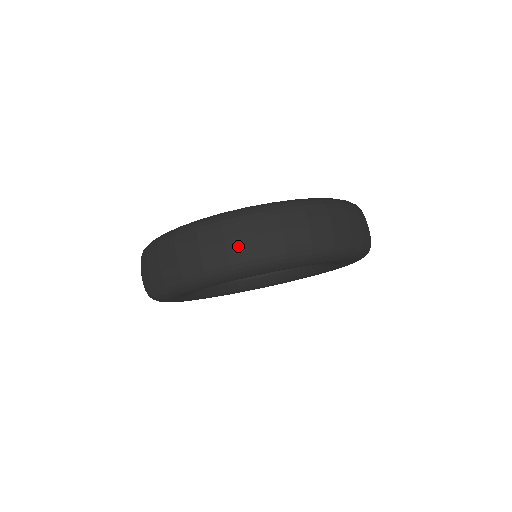
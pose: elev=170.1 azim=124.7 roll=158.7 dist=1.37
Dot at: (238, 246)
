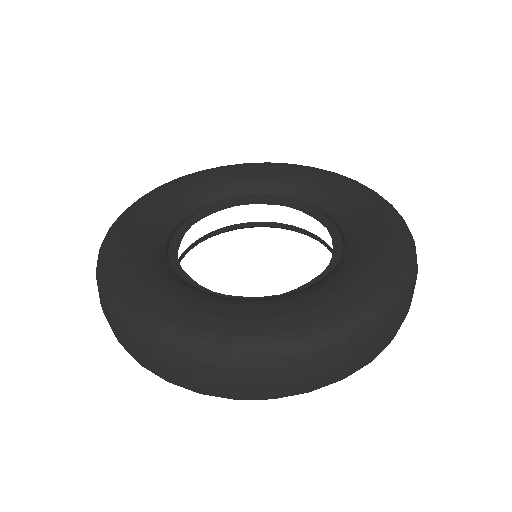
Dot at: (385, 343)
